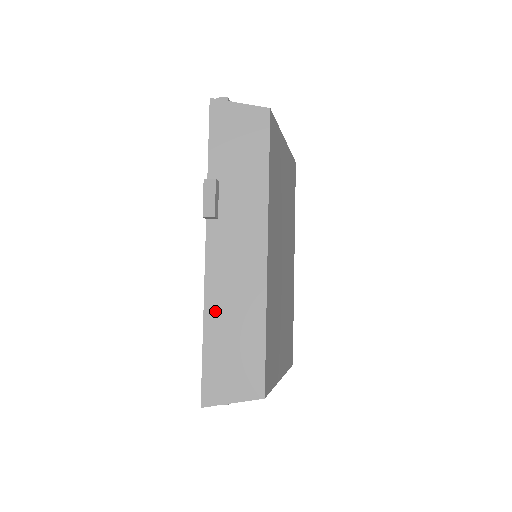
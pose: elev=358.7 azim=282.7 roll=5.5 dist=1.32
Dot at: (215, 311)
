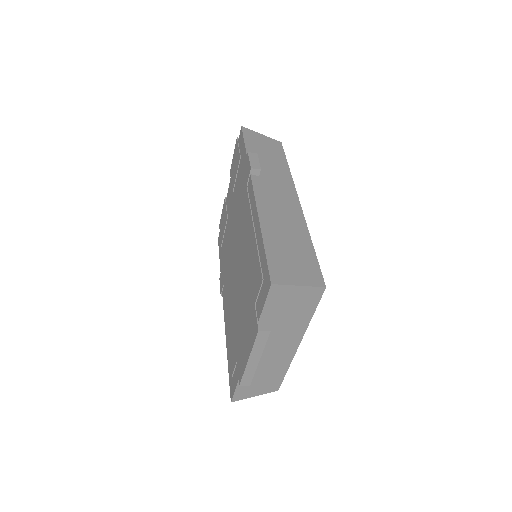
Dot at: (269, 223)
